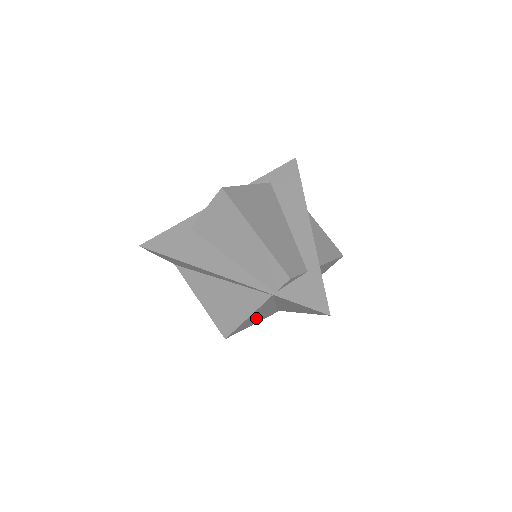
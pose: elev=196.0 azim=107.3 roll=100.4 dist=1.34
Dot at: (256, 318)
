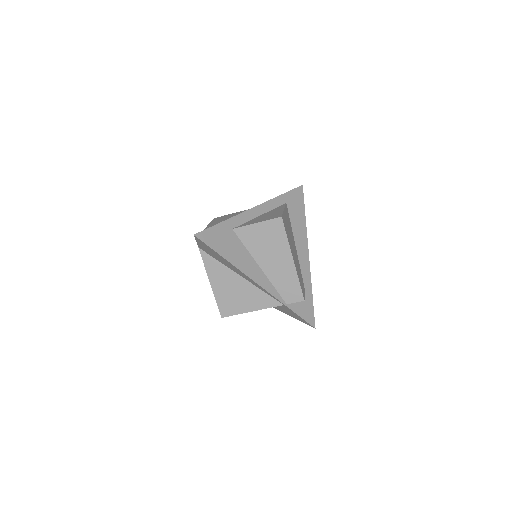
Dot at: occluded
